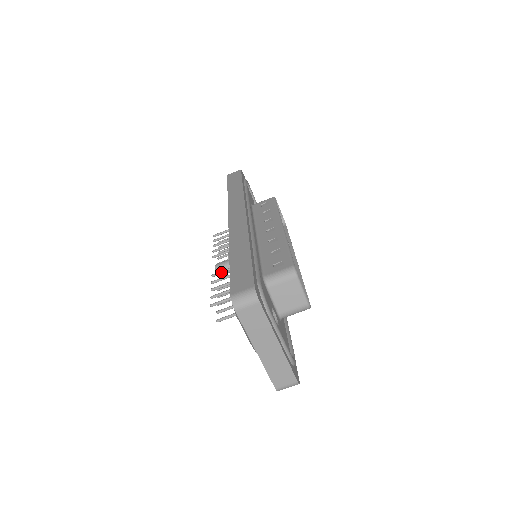
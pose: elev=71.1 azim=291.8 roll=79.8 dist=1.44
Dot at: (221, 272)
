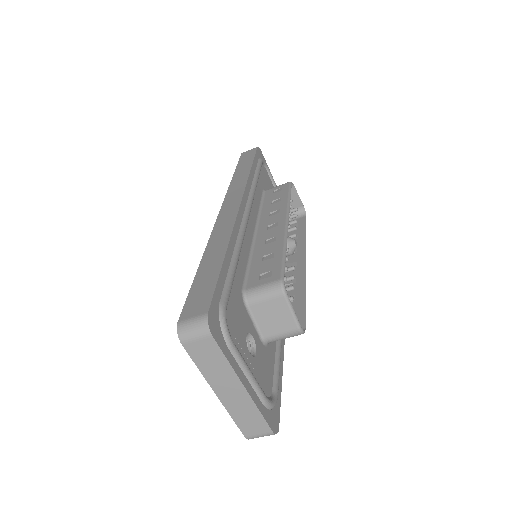
Dot at: occluded
